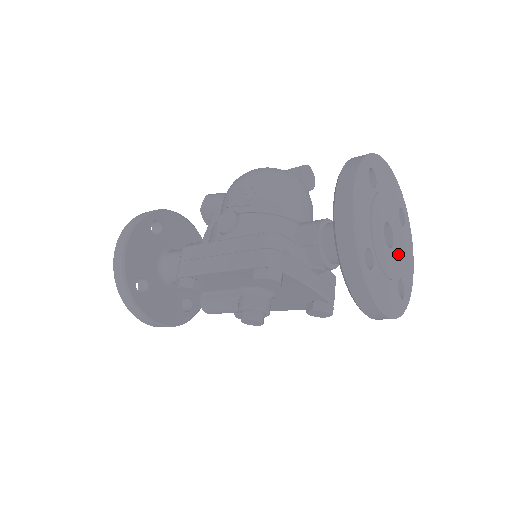
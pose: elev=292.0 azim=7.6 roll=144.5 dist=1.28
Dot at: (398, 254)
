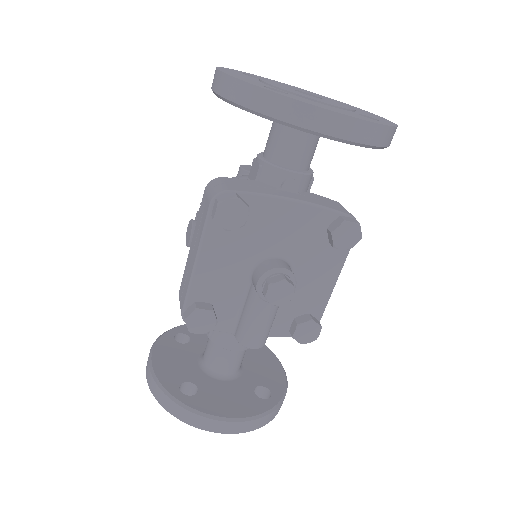
Dot at: occluded
